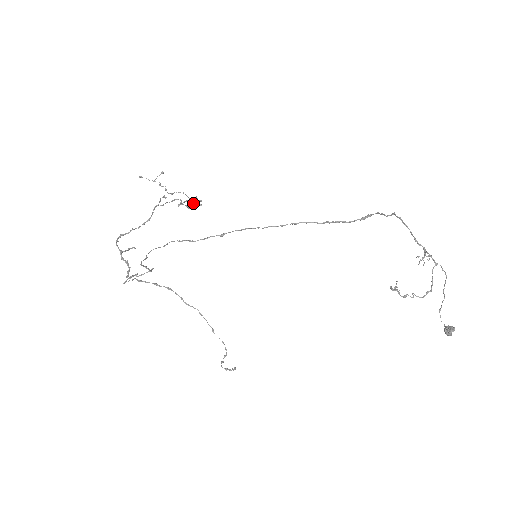
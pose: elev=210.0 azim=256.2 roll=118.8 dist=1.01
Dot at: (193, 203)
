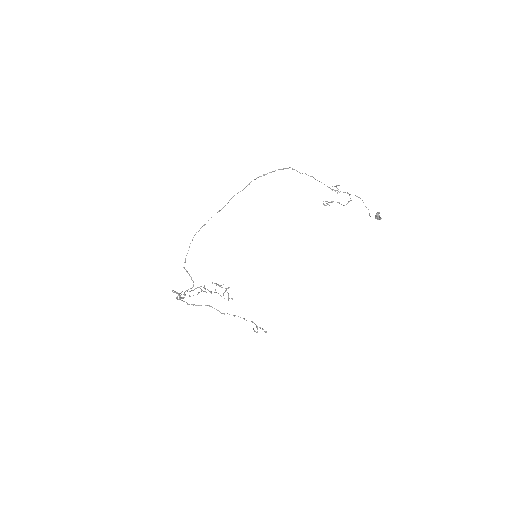
Dot at: occluded
